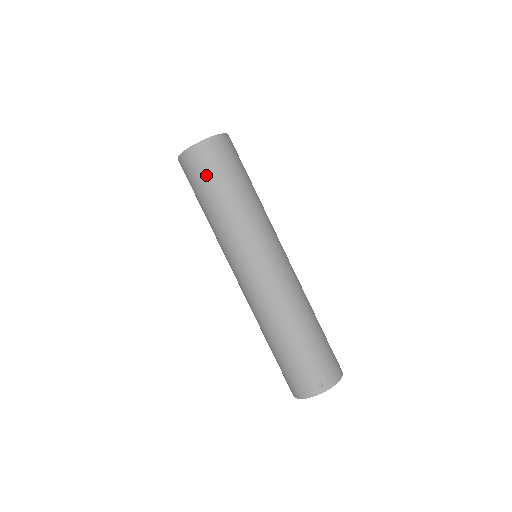
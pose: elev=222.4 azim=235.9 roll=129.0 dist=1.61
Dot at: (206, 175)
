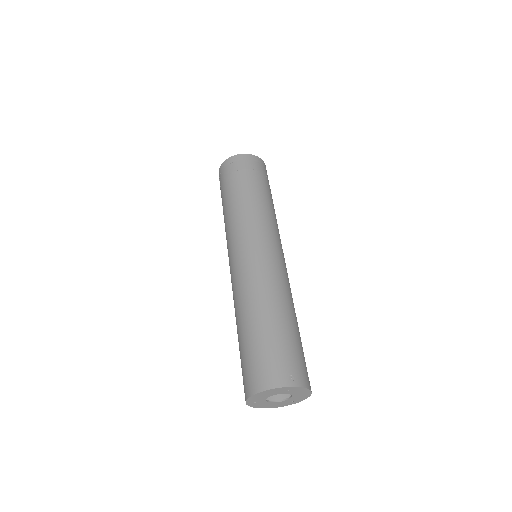
Dot at: (244, 173)
